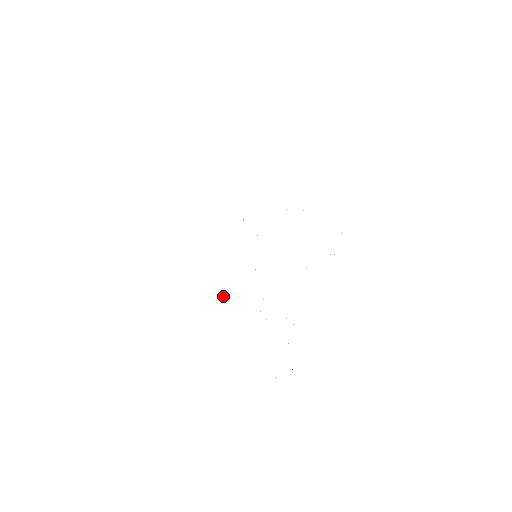
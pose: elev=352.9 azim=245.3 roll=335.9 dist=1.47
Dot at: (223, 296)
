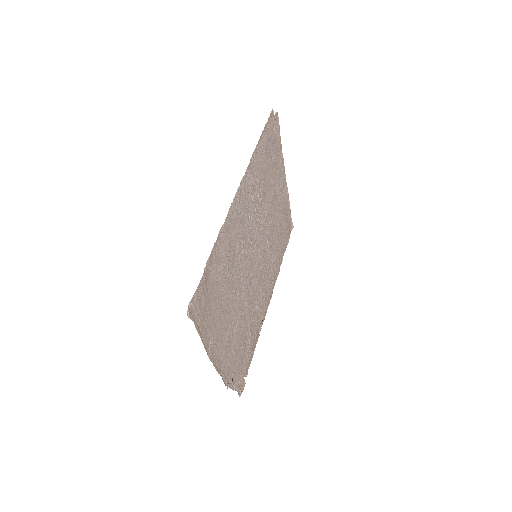
Dot at: occluded
